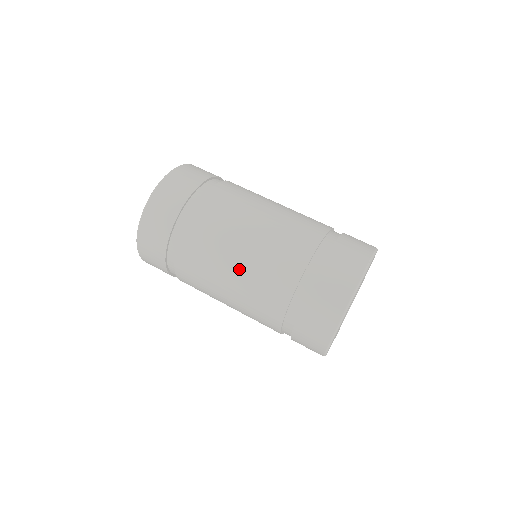
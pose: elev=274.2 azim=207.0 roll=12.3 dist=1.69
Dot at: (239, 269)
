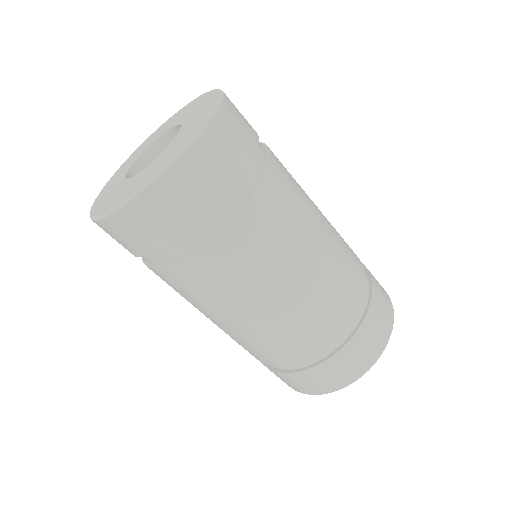
Dot at: (260, 315)
